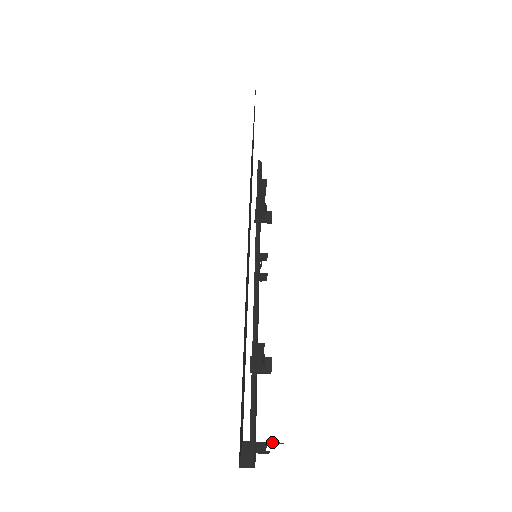
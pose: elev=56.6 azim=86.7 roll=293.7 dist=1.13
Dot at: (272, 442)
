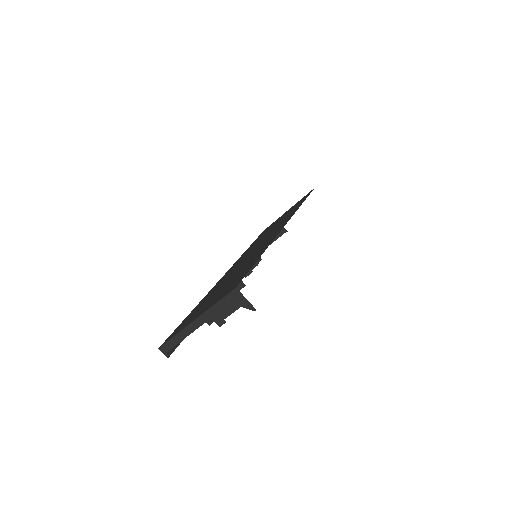
Dot at: (250, 303)
